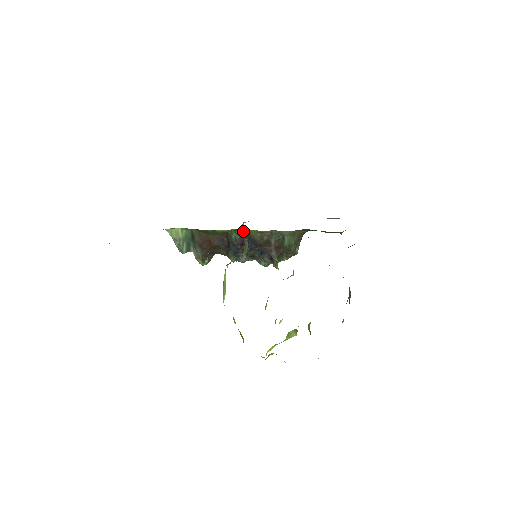
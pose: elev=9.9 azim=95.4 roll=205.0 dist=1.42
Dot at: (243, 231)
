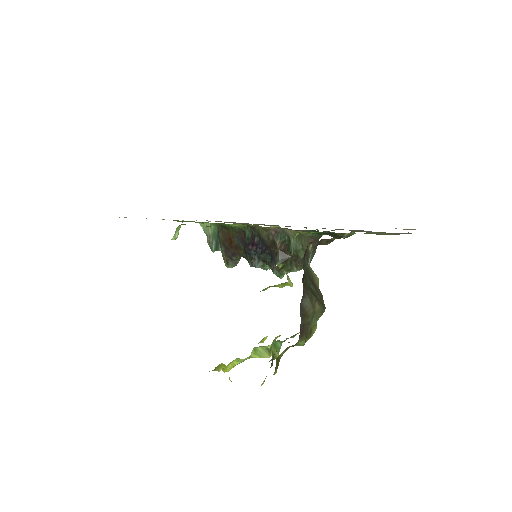
Dot at: (253, 228)
